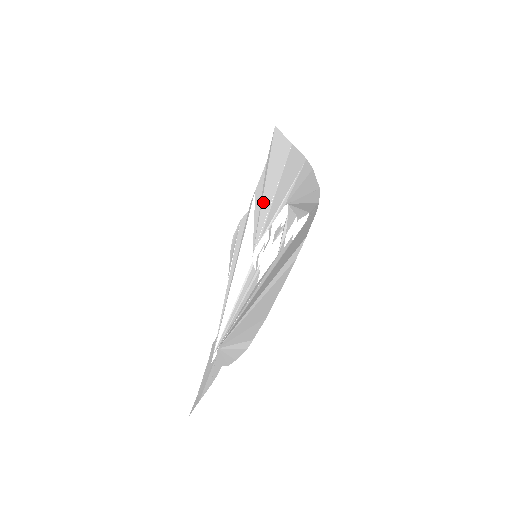
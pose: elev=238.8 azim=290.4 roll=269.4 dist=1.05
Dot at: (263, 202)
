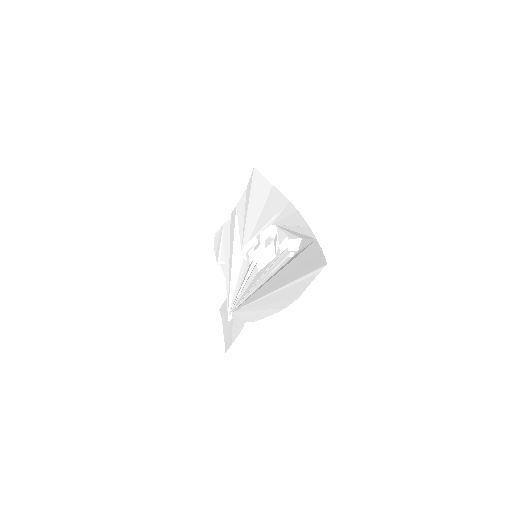
Dot at: (248, 217)
